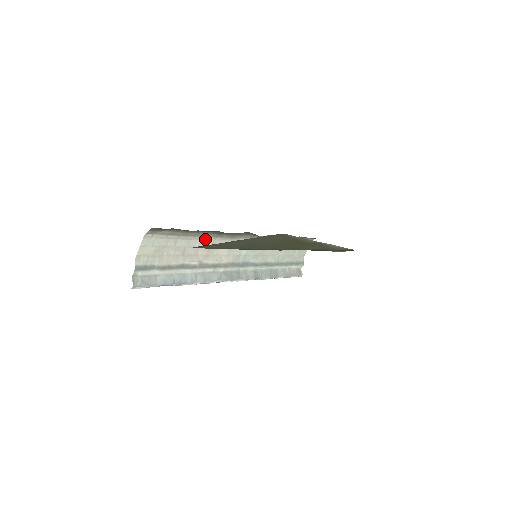
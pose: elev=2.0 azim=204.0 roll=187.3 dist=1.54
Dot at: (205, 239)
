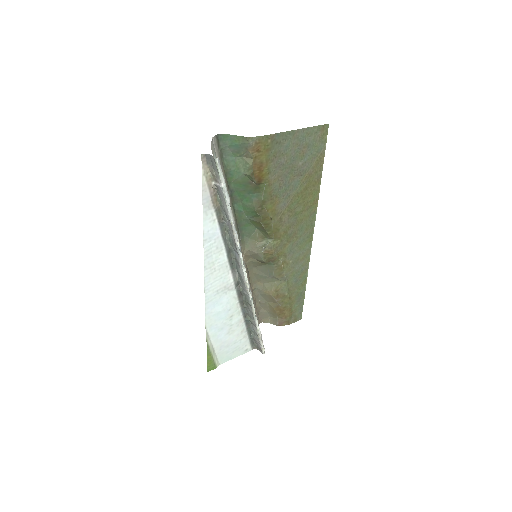
Dot at: occluded
